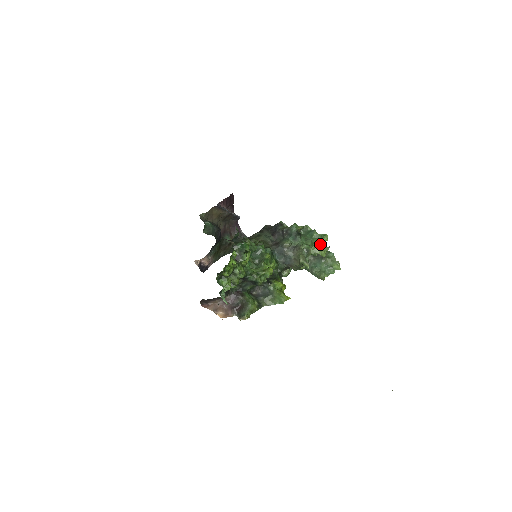
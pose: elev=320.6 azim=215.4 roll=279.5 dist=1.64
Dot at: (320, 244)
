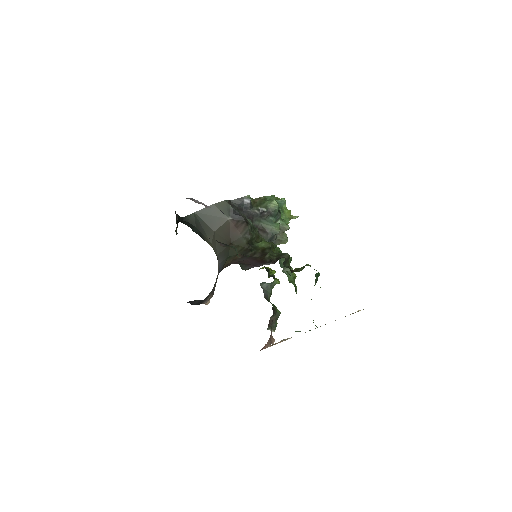
Dot at: (290, 214)
